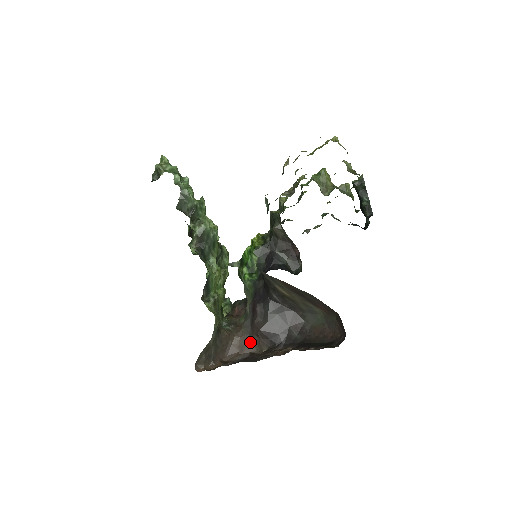
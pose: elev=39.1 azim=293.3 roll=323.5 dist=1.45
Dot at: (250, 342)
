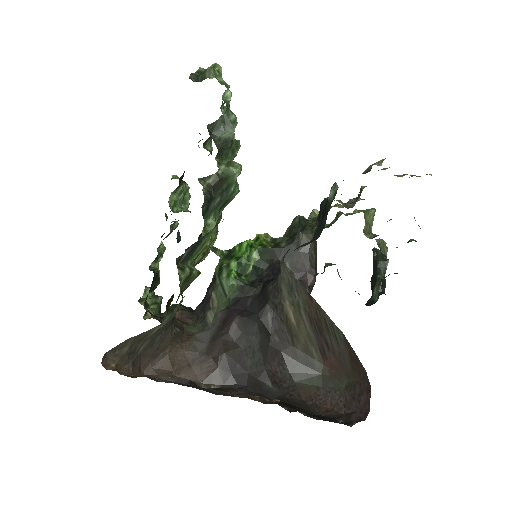
Dot at: (196, 365)
